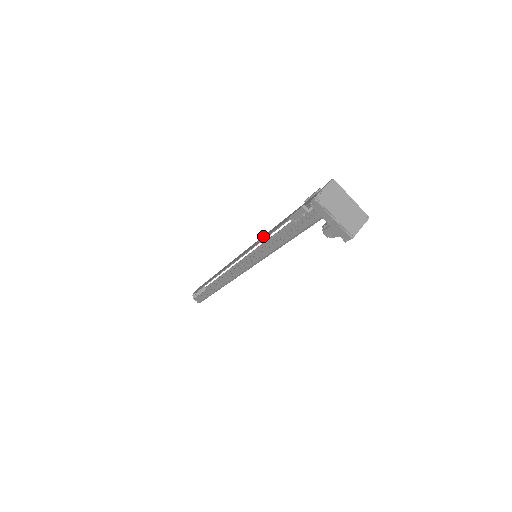
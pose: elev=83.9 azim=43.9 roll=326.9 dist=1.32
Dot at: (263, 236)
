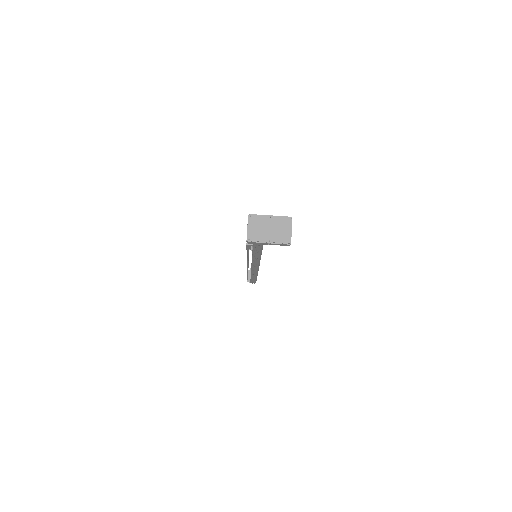
Dot at: occluded
